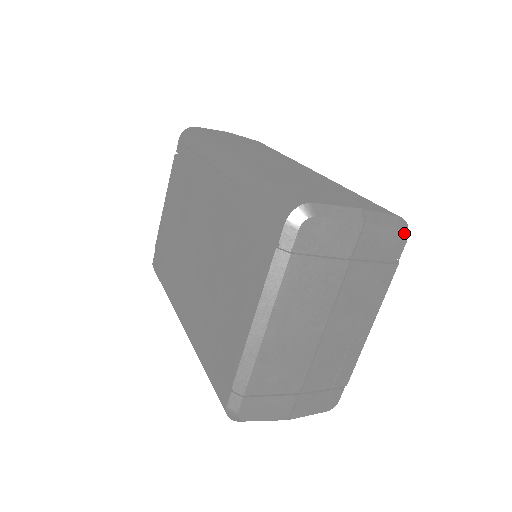
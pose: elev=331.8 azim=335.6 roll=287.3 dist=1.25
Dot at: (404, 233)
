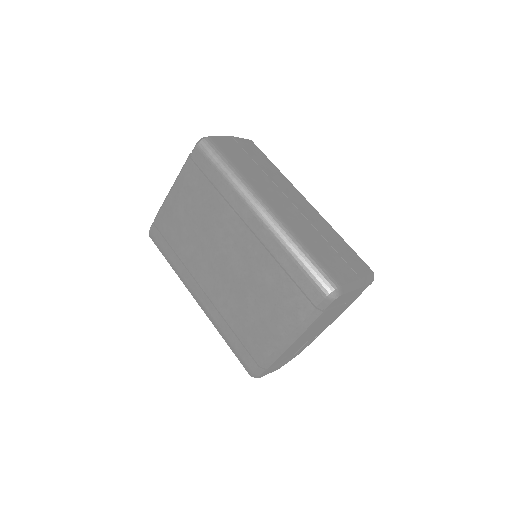
Dot at: occluded
